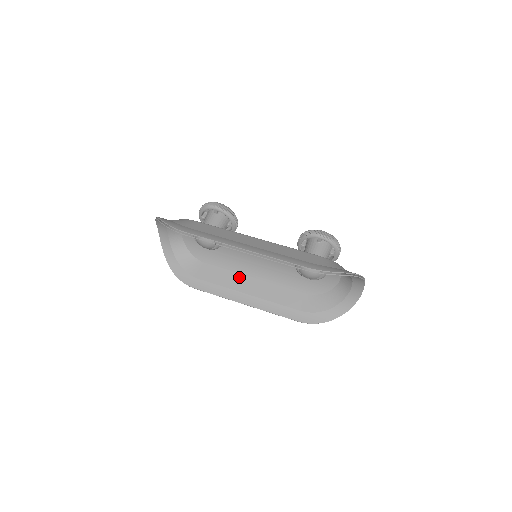
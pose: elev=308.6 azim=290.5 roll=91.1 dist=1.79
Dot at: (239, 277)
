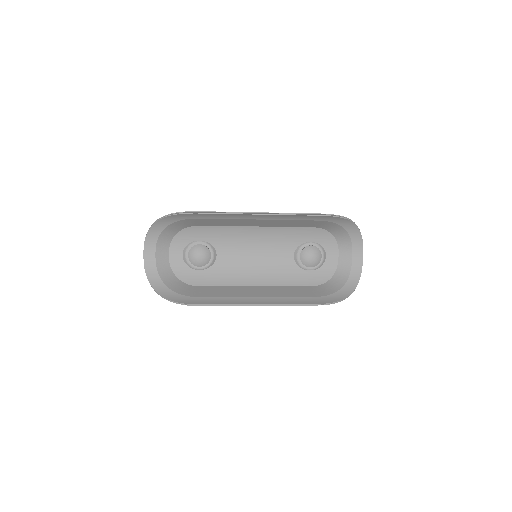
Dot at: (241, 288)
